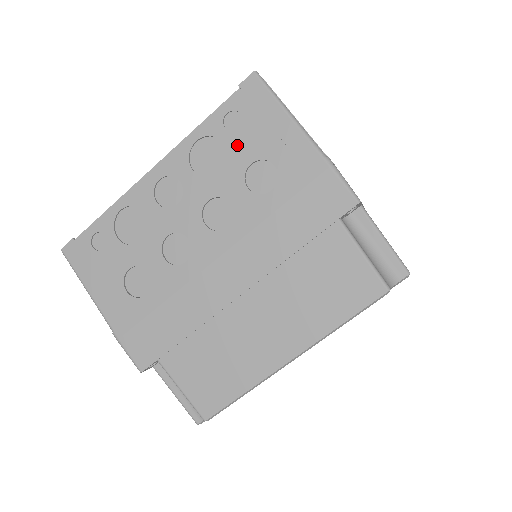
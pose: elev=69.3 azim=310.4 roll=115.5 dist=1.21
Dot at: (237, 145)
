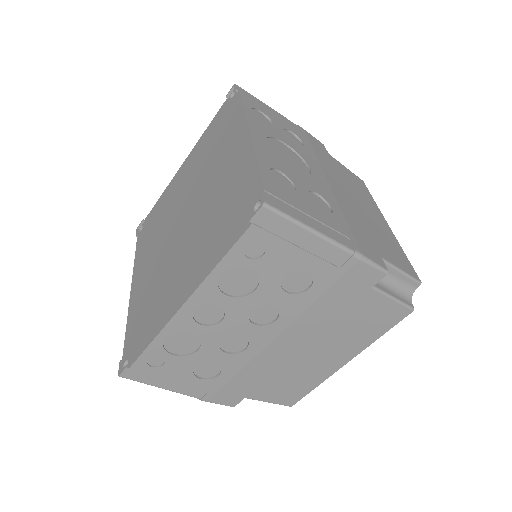
Dot at: (266, 267)
